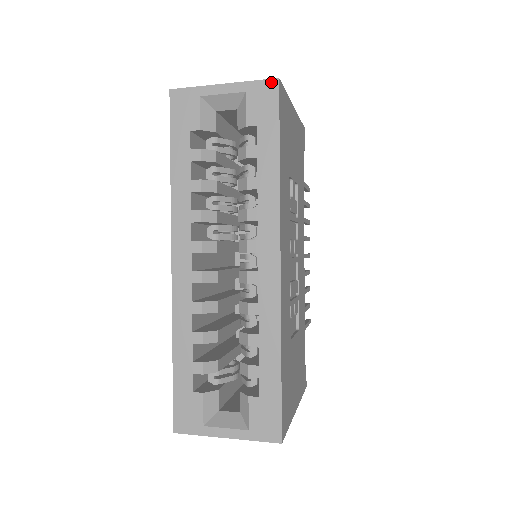
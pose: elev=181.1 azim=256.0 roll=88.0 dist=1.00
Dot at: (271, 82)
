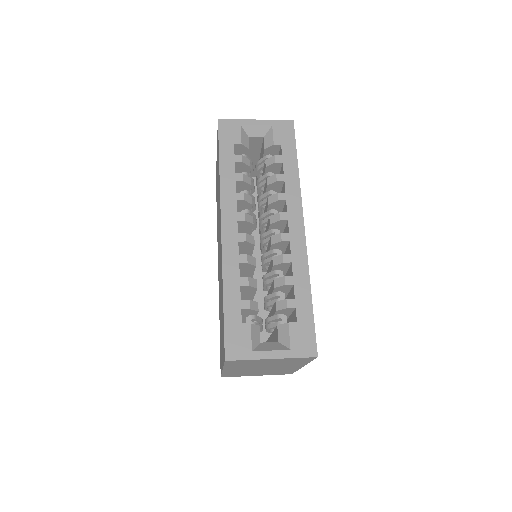
Dot at: (289, 122)
